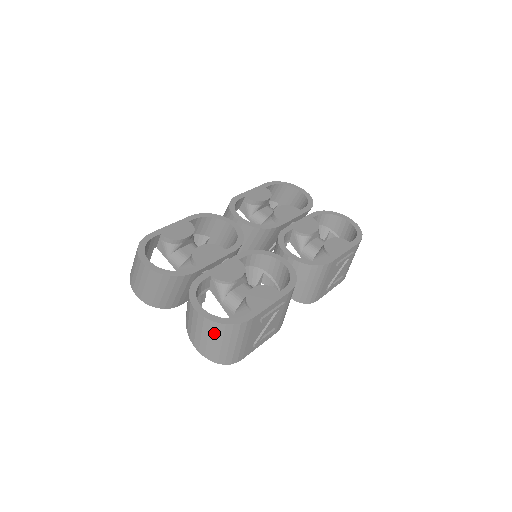
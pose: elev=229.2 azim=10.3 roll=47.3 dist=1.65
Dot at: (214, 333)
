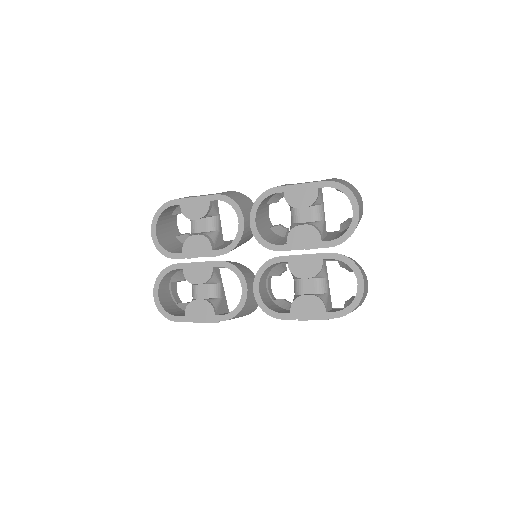
Dot at: occluded
